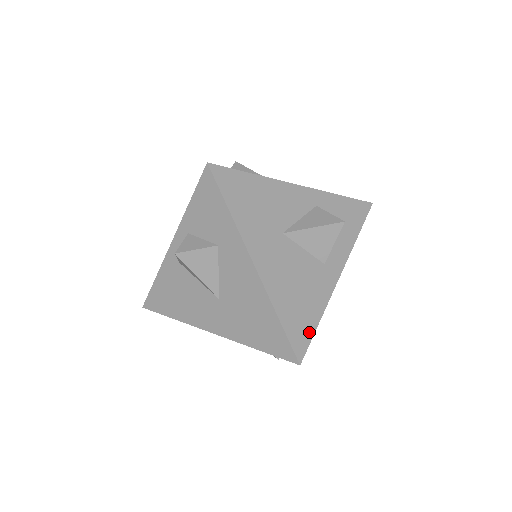
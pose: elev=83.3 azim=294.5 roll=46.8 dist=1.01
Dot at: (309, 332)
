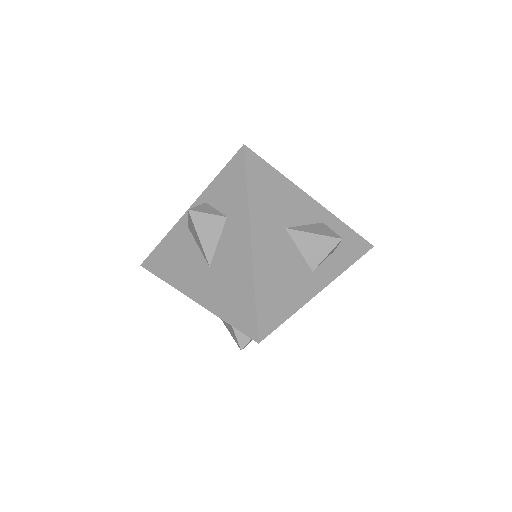
Dot at: (278, 320)
